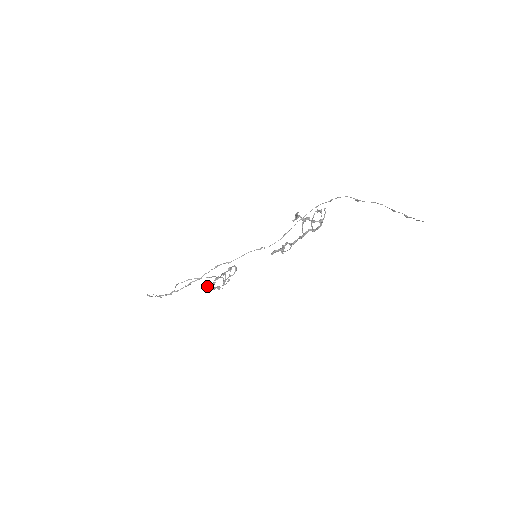
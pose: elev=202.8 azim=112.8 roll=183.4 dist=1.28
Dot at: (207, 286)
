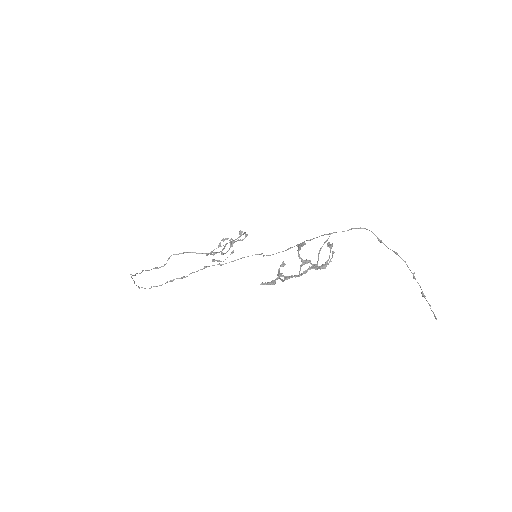
Dot at: occluded
